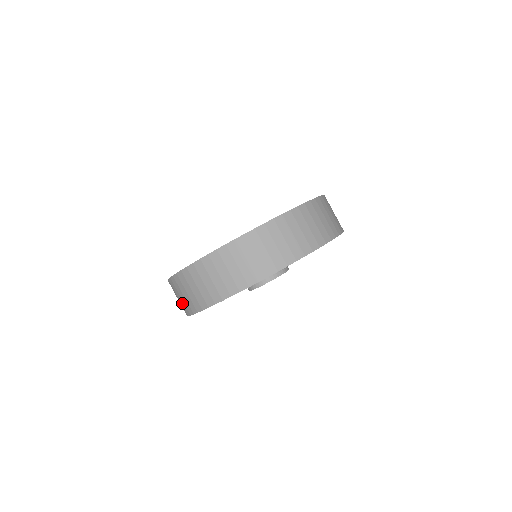
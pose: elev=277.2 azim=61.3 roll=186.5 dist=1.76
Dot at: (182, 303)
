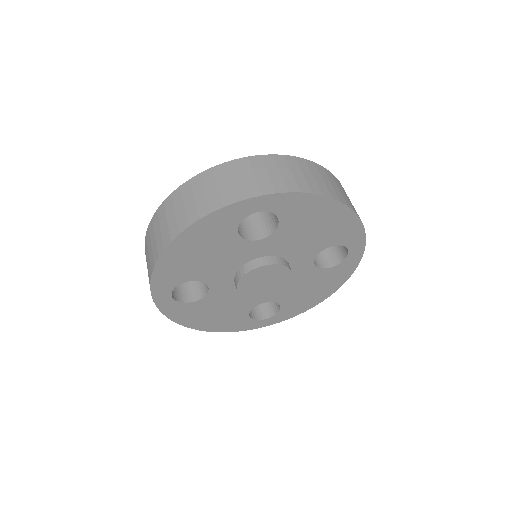
Dot at: (148, 264)
